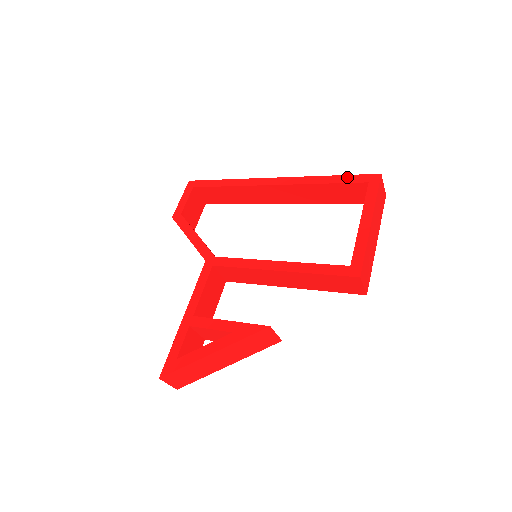
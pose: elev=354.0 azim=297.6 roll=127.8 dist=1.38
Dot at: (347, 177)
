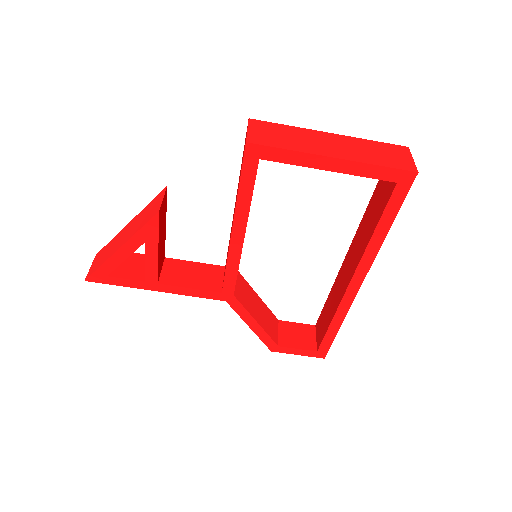
Dot at: occluded
